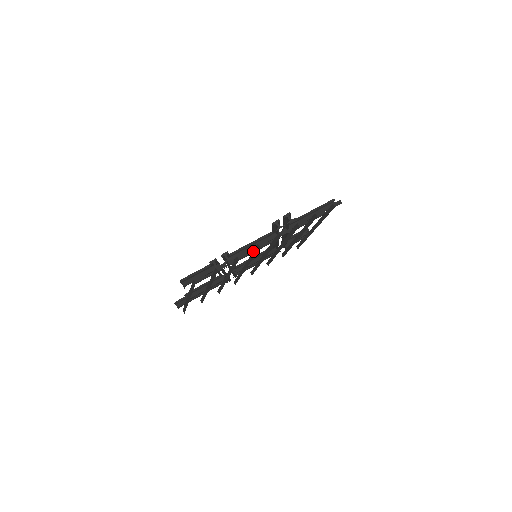
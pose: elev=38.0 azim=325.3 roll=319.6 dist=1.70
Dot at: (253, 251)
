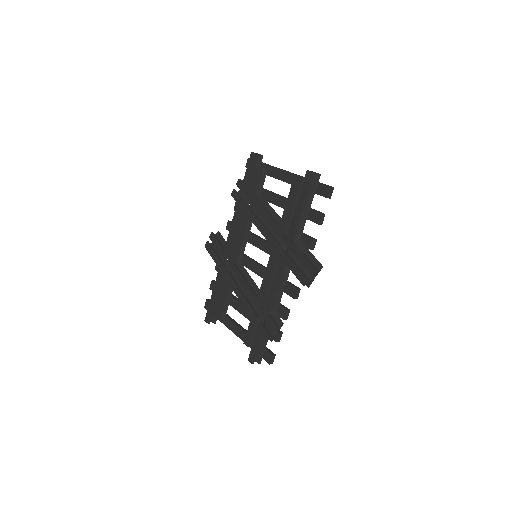
Dot at: (280, 290)
